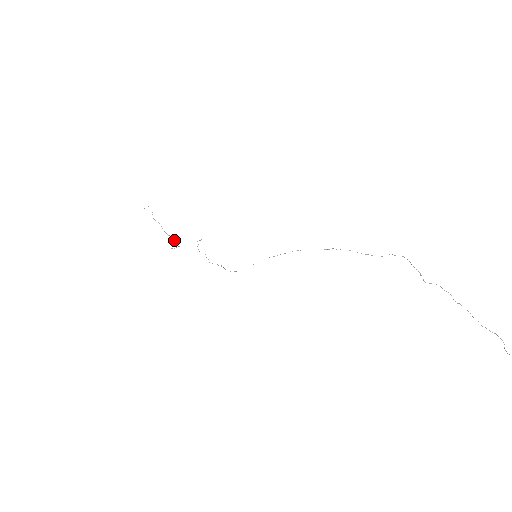
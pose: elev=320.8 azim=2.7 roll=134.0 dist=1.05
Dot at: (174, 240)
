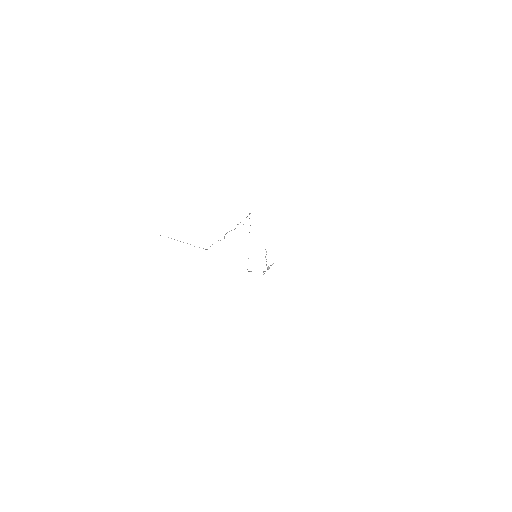
Dot at: (268, 269)
